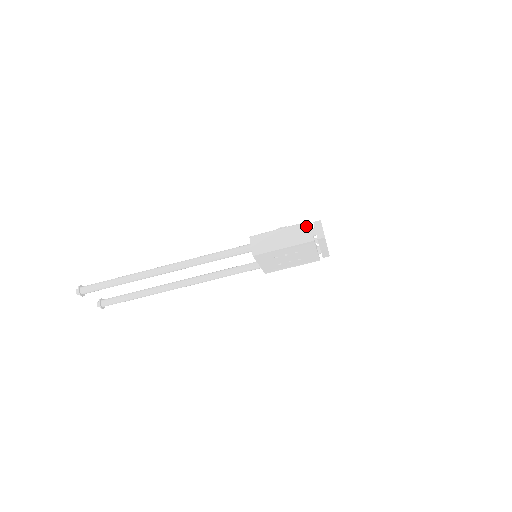
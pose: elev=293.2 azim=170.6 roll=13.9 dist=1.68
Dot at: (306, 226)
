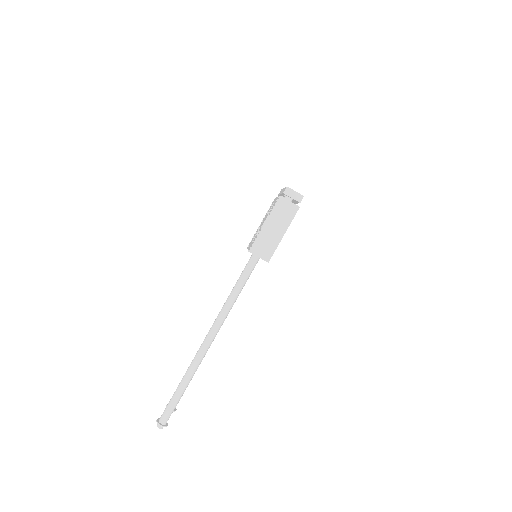
Dot at: (282, 202)
